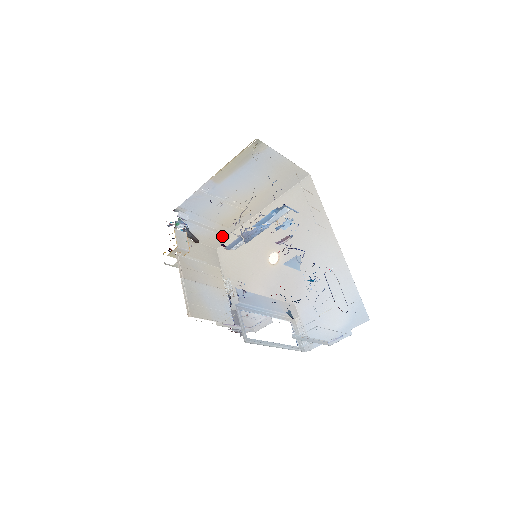
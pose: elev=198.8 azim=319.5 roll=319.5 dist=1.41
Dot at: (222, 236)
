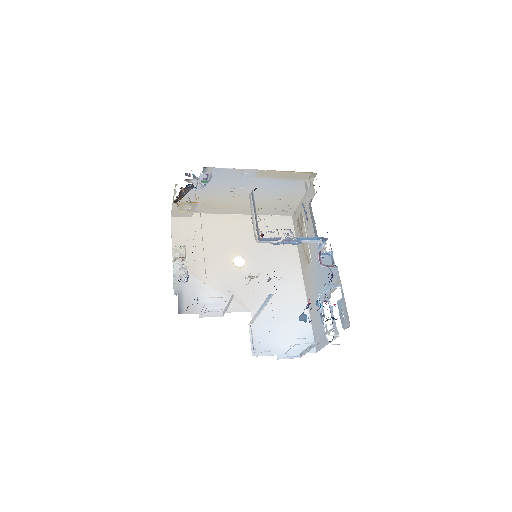
Dot at: occluded
